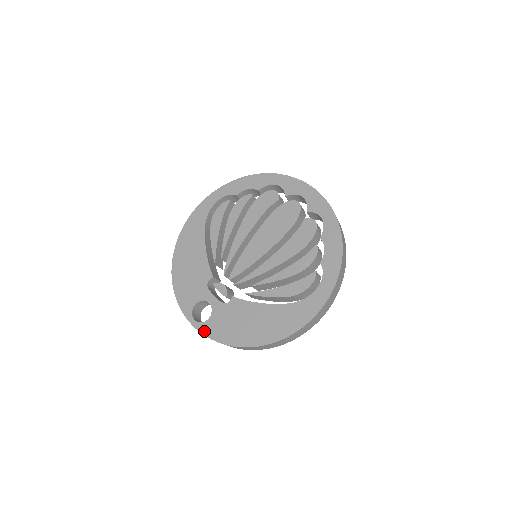
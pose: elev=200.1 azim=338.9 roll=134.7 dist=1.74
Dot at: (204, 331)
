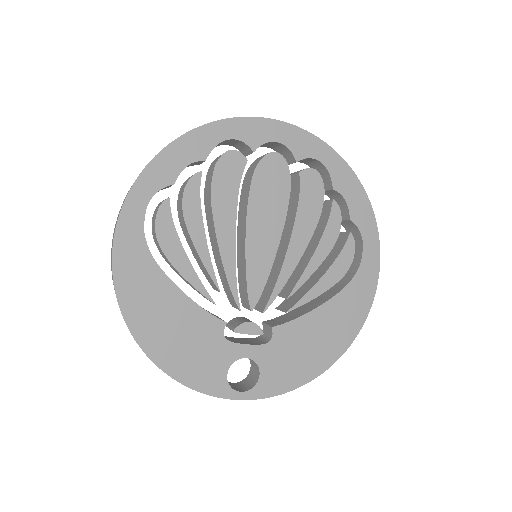
Dot at: (265, 394)
